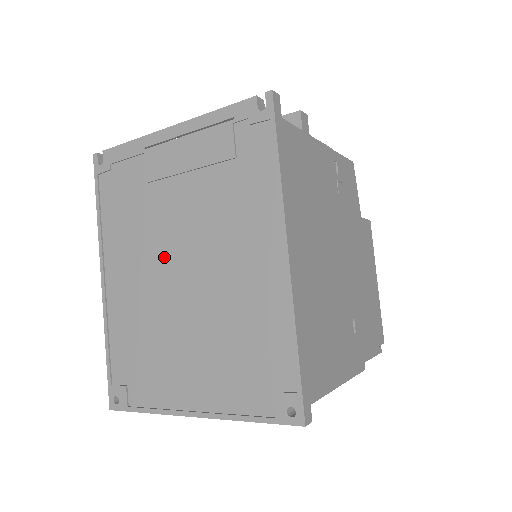
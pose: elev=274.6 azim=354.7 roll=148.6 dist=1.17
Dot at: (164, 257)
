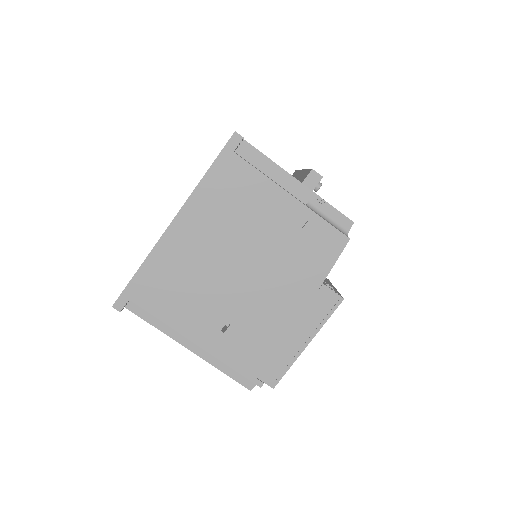
Dot at: occluded
